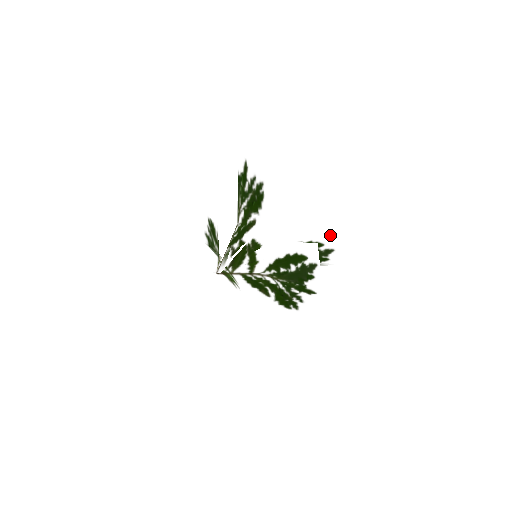
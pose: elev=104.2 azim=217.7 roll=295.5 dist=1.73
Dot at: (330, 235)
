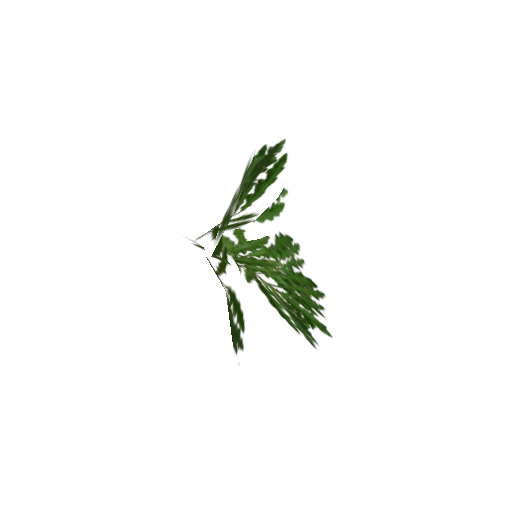
Dot at: (298, 338)
